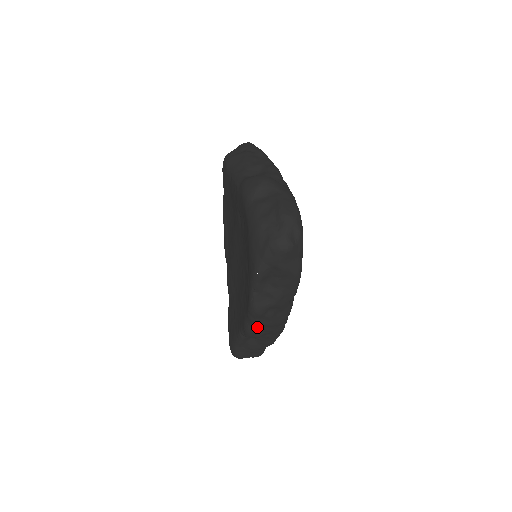
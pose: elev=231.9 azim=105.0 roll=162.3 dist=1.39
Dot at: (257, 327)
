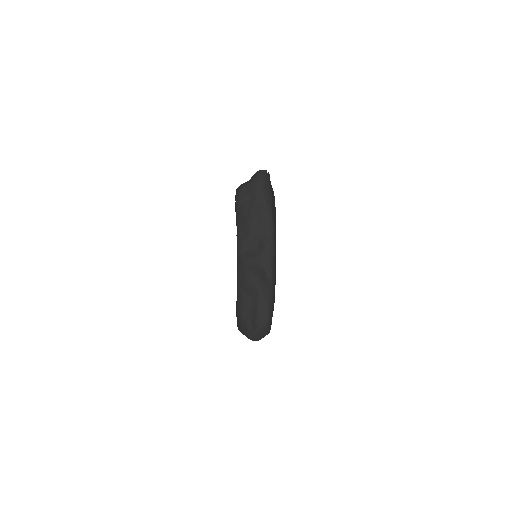
Dot at: occluded
